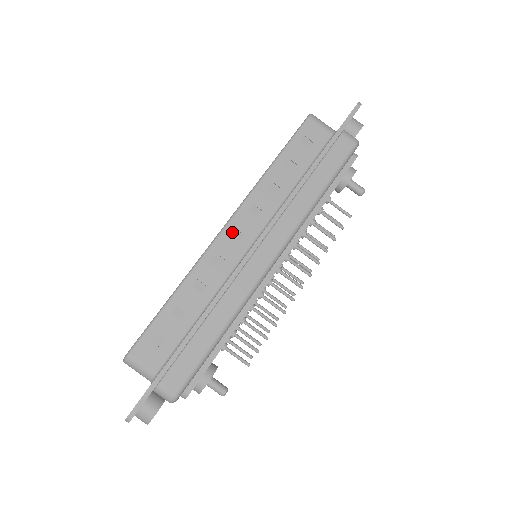
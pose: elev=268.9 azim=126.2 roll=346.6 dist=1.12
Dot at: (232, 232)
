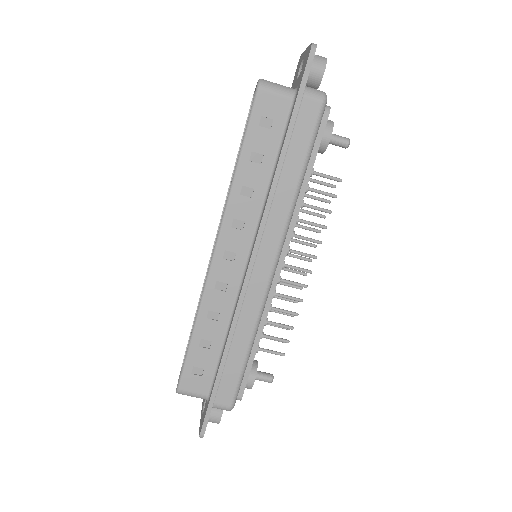
Dot at: (223, 255)
